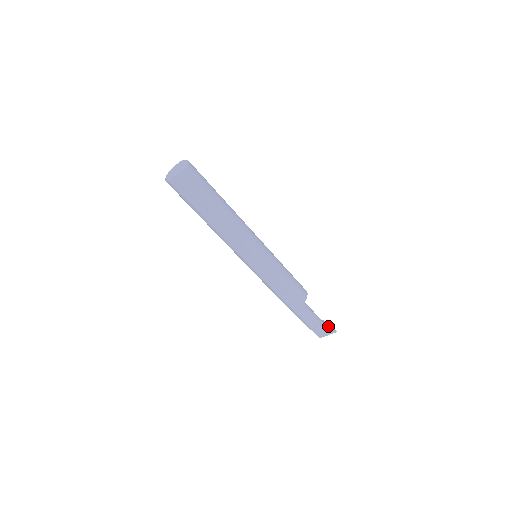
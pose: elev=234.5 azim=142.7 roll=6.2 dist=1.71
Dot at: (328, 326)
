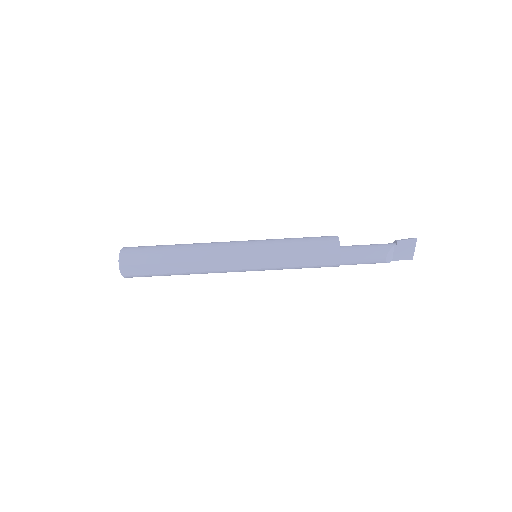
Dot at: (401, 242)
